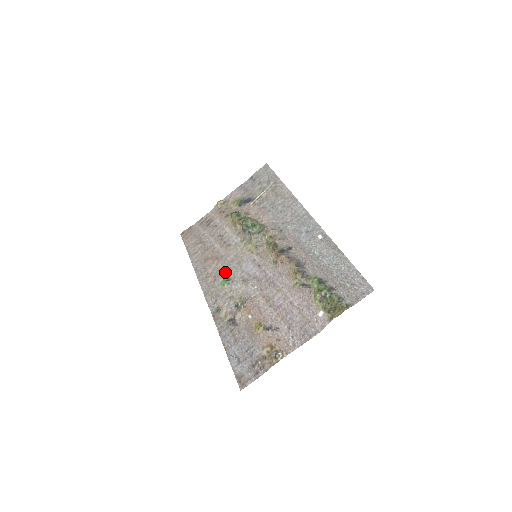
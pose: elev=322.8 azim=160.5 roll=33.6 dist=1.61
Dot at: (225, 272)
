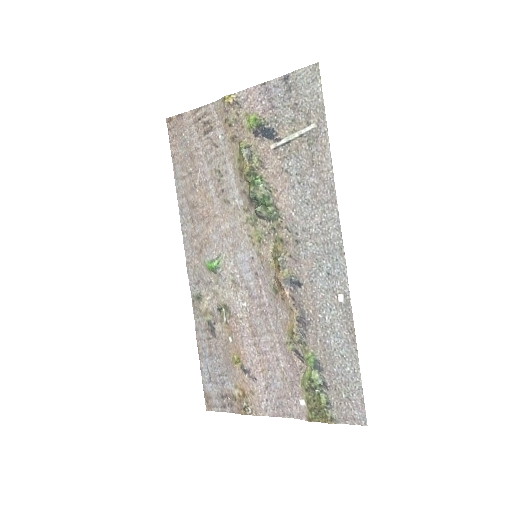
Dot at: (214, 249)
